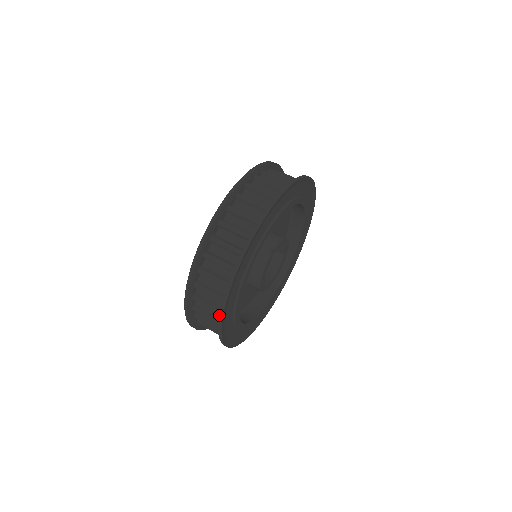
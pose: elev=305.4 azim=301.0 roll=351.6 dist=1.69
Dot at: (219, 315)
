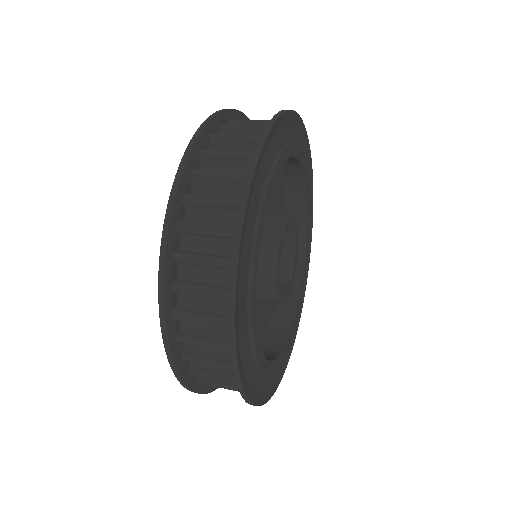
Dot at: (225, 335)
